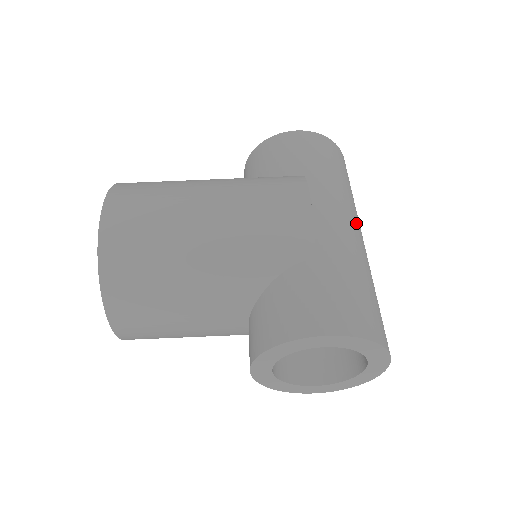
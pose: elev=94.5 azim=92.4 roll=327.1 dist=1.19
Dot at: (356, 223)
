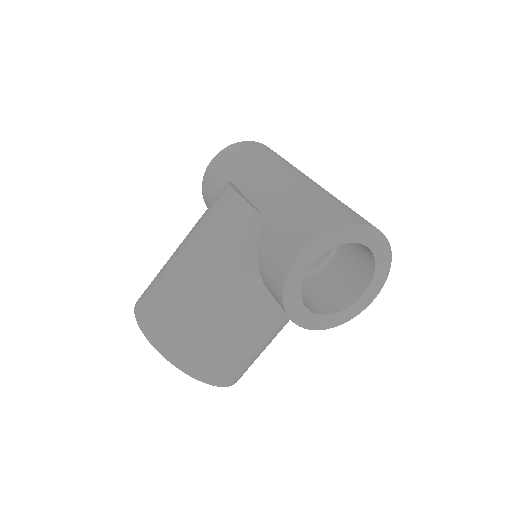
Dot at: (286, 172)
